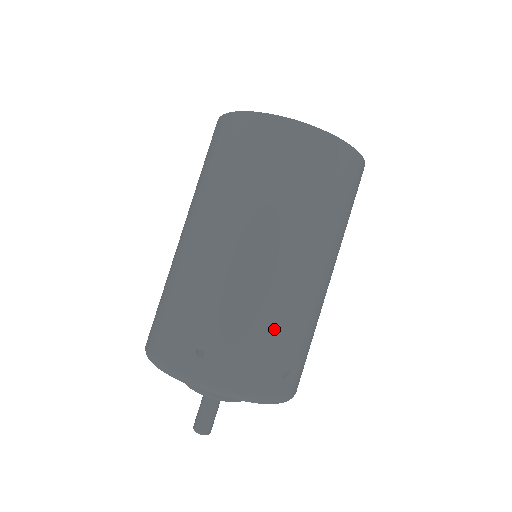
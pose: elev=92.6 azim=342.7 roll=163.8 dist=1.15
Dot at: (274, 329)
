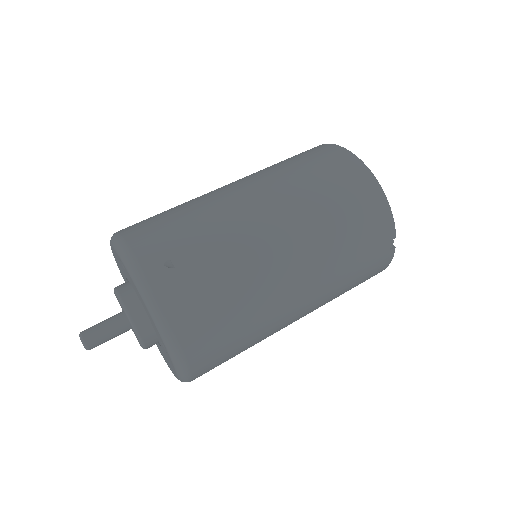
Dot at: (194, 222)
